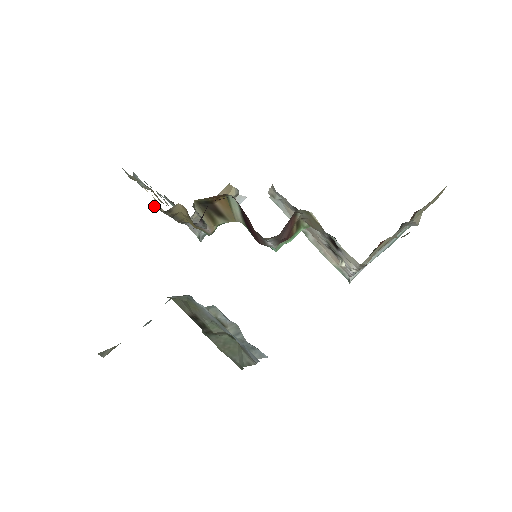
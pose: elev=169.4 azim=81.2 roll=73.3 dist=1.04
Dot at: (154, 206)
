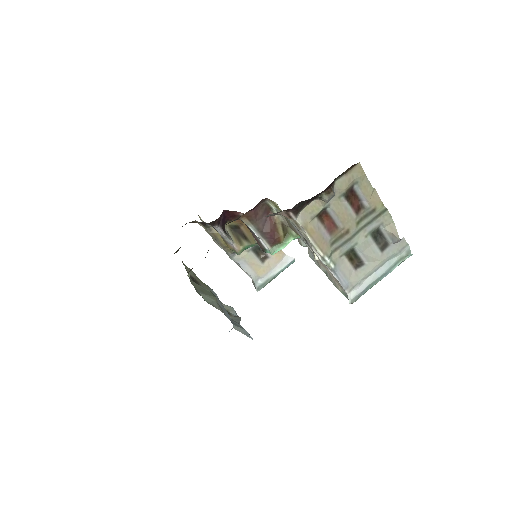
Dot at: (200, 223)
